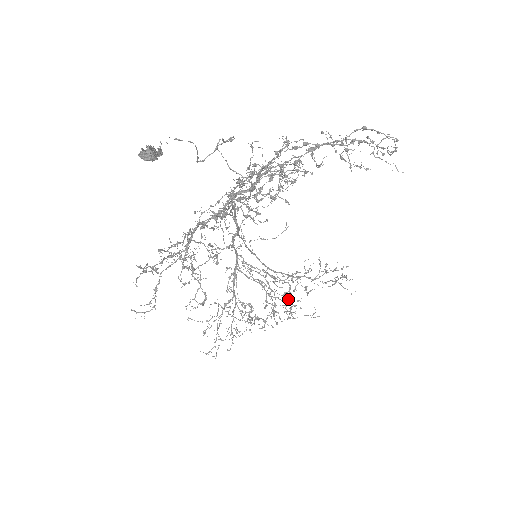
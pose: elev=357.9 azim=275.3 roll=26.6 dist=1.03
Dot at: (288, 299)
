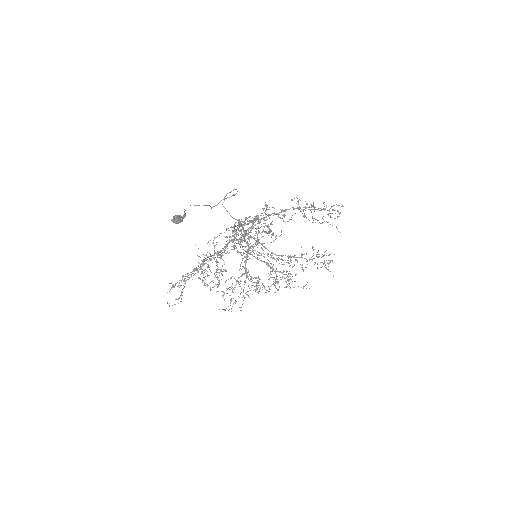
Dot at: occluded
